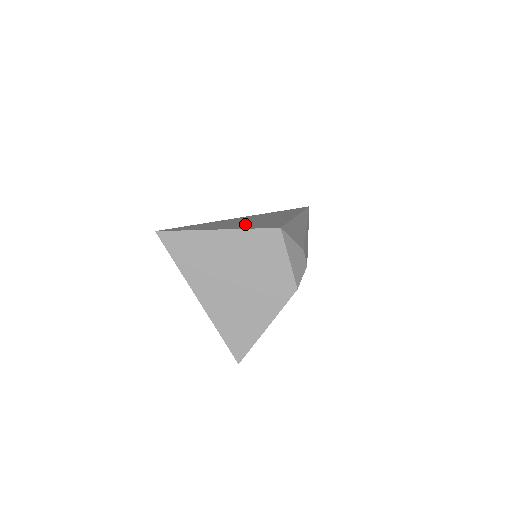
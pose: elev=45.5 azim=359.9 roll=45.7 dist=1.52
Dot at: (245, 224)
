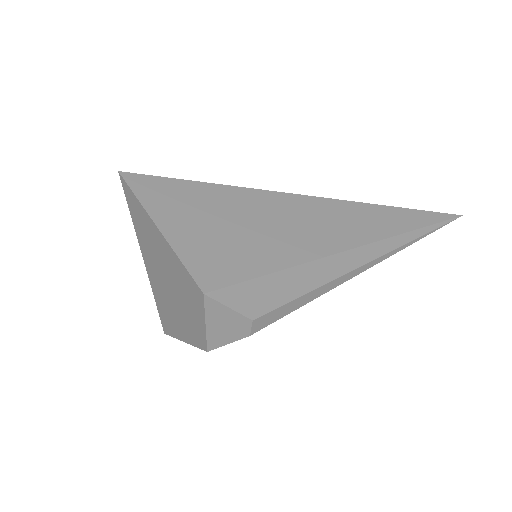
Dot at: (219, 234)
